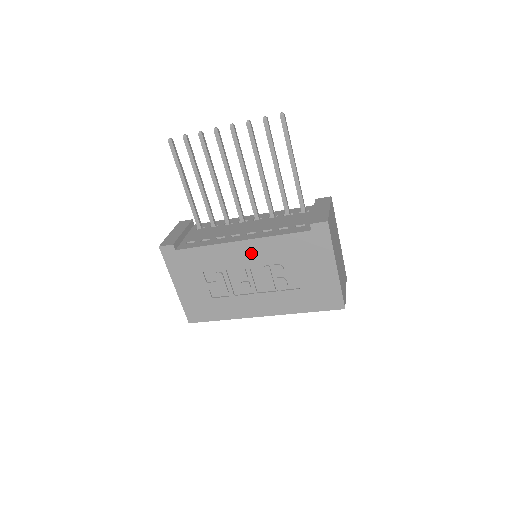
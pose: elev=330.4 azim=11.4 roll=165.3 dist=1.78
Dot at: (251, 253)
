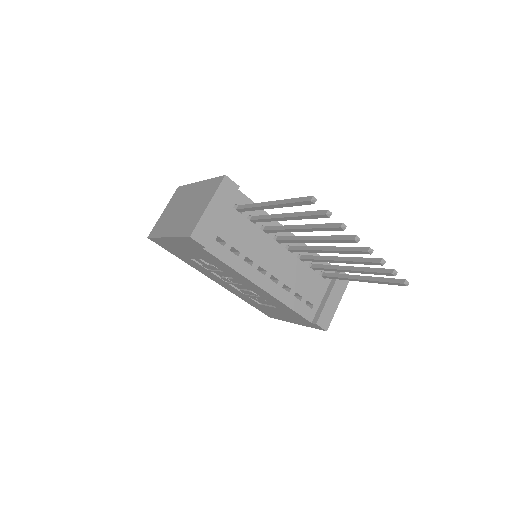
Dot at: (258, 291)
